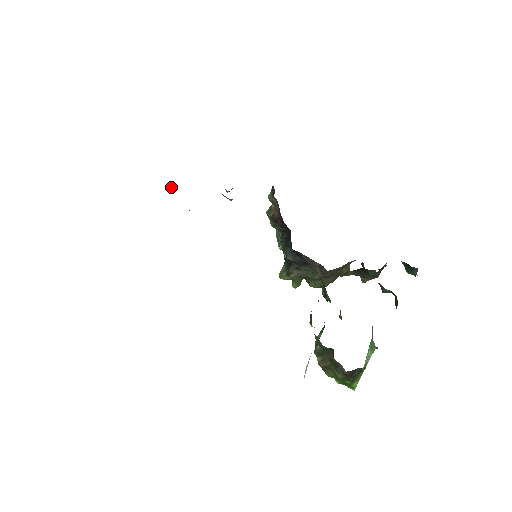
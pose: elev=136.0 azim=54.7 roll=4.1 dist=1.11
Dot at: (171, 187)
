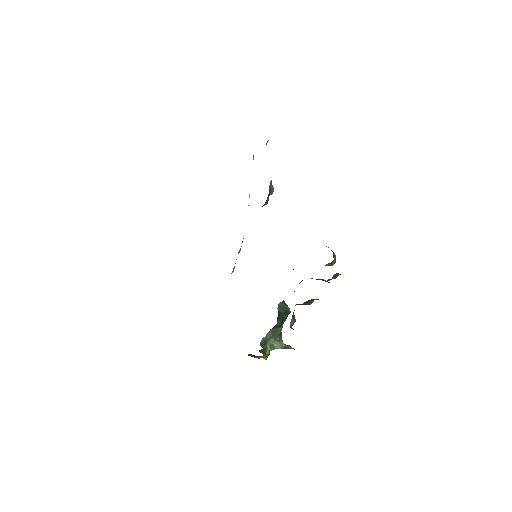
Dot at: occluded
